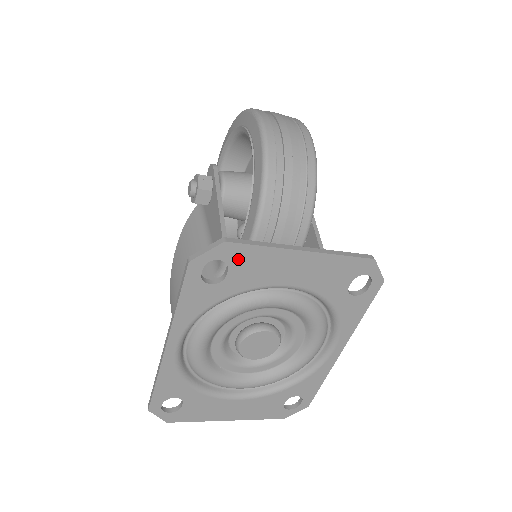
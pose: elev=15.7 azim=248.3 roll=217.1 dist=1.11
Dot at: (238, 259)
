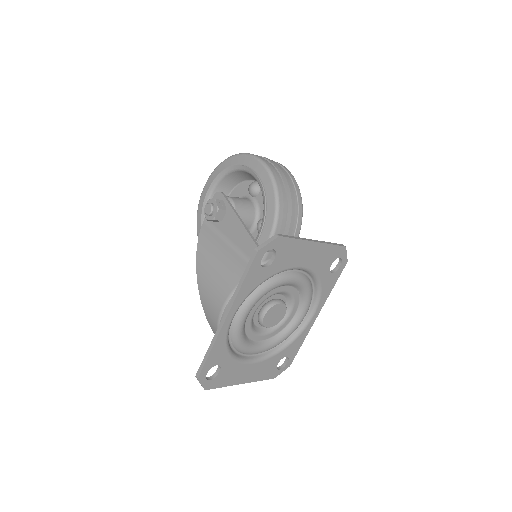
Dot at: (282, 248)
